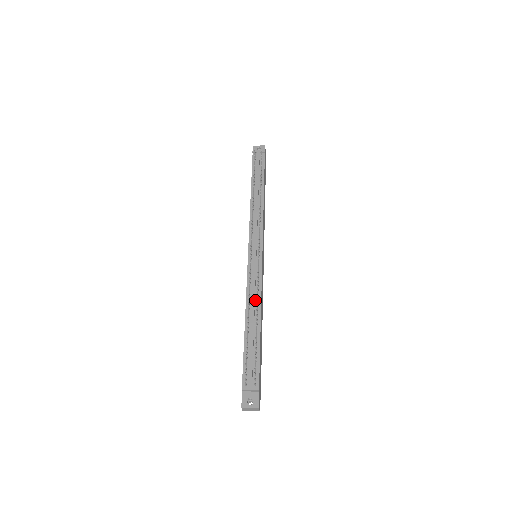
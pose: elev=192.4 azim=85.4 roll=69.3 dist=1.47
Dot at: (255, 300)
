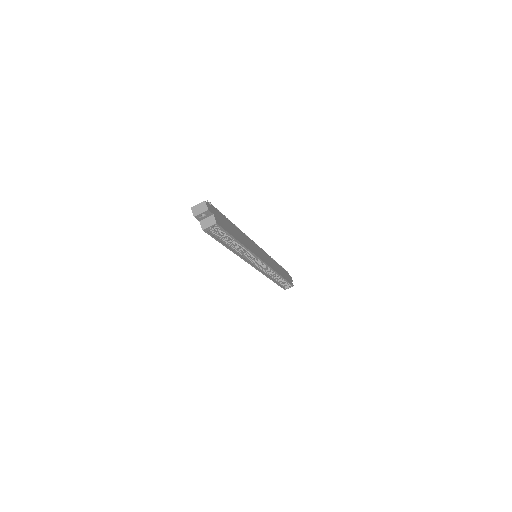
Dot at: occluded
